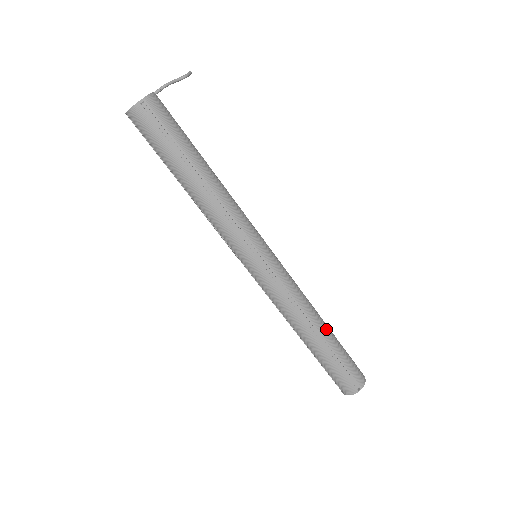
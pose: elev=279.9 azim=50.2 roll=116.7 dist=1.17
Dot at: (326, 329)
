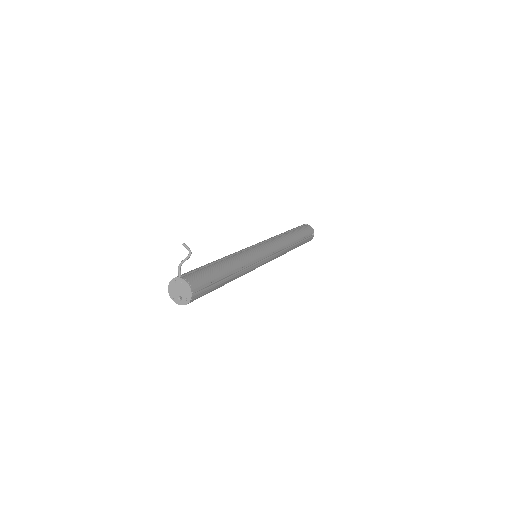
Dot at: (293, 236)
